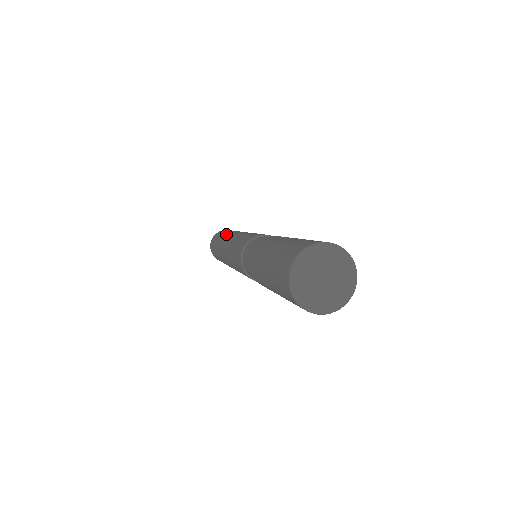
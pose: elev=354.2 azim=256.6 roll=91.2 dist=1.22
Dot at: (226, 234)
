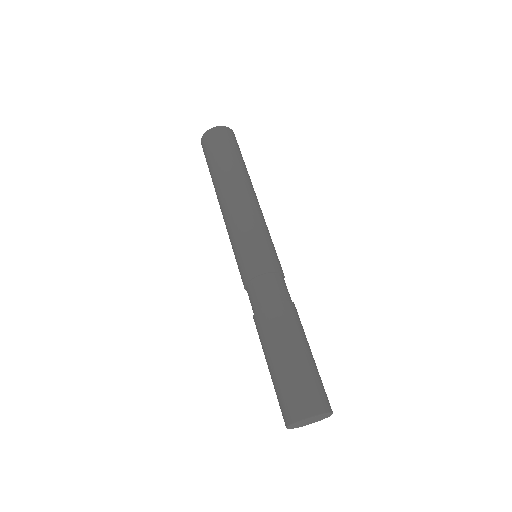
Dot at: (228, 174)
